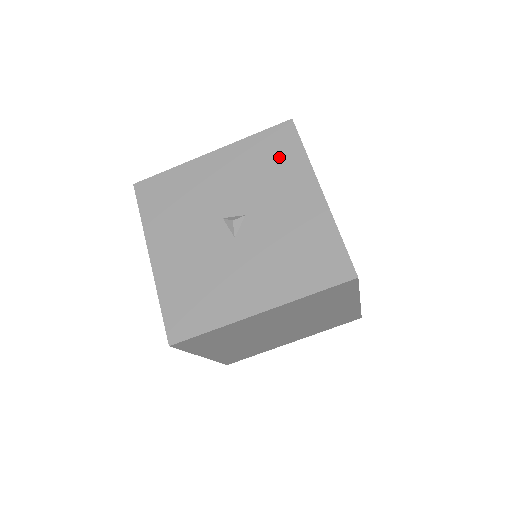
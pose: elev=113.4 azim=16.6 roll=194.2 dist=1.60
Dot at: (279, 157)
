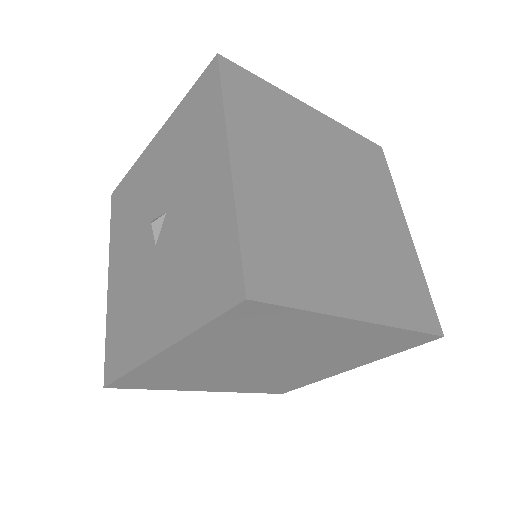
Dot at: (200, 118)
